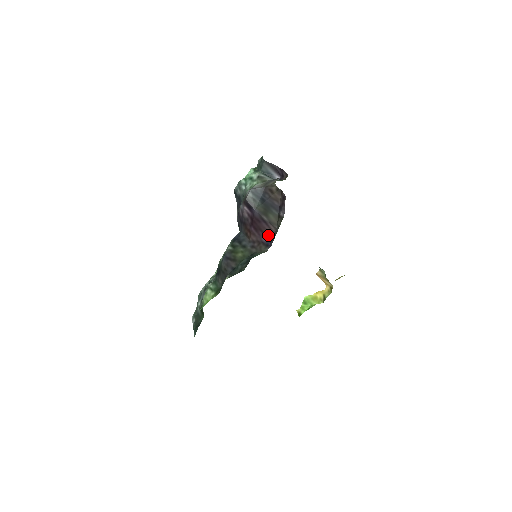
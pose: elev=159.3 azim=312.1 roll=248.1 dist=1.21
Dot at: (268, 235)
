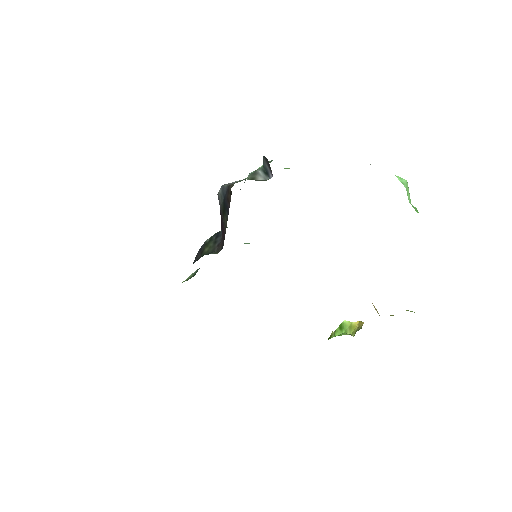
Dot at: (224, 237)
